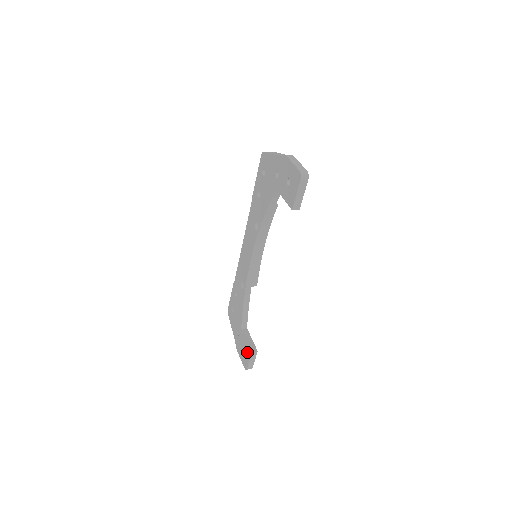
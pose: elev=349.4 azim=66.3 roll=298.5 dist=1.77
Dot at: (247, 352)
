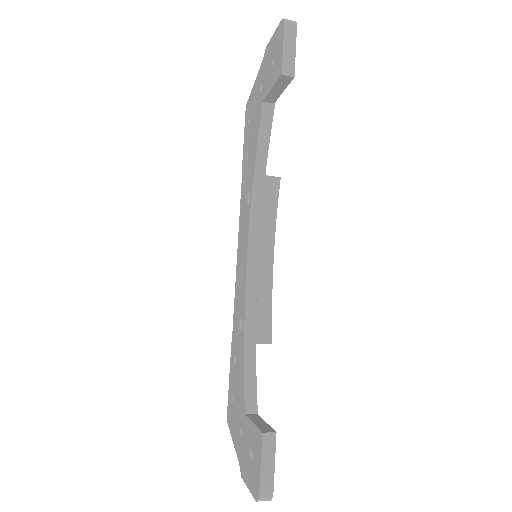
Dot at: (256, 447)
